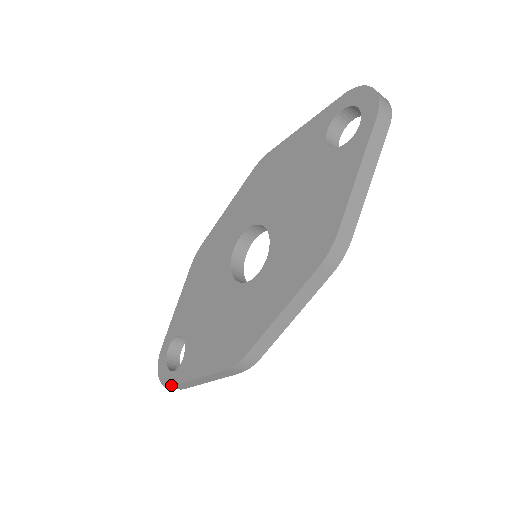
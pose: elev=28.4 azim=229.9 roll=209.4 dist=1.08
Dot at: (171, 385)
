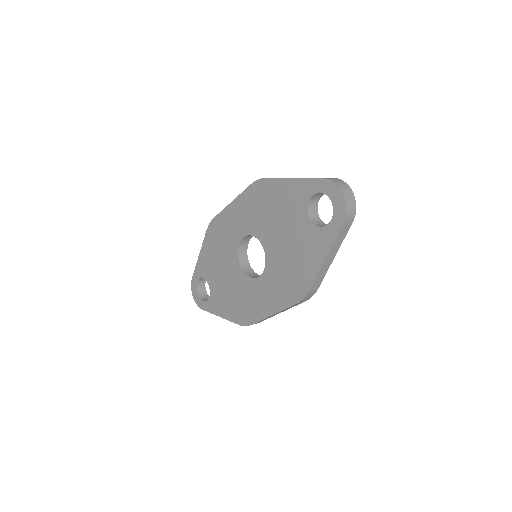
Dot at: (203, 309)
